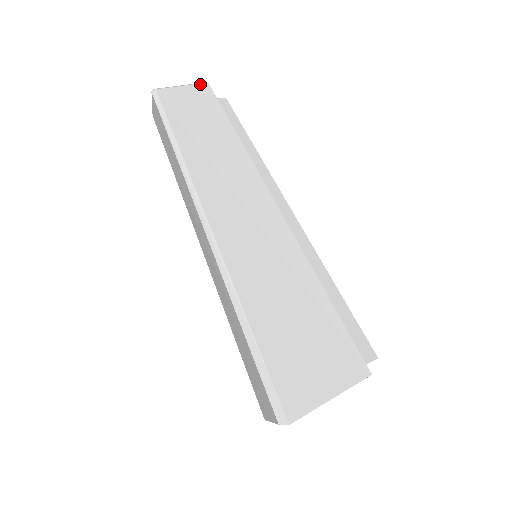
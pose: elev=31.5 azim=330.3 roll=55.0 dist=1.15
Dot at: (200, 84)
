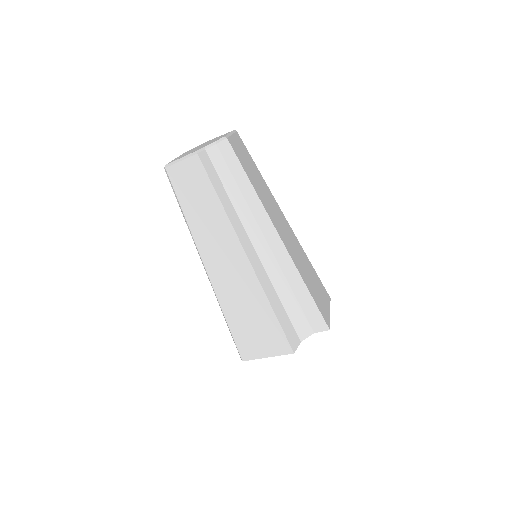
Dot at: (192, 156)
